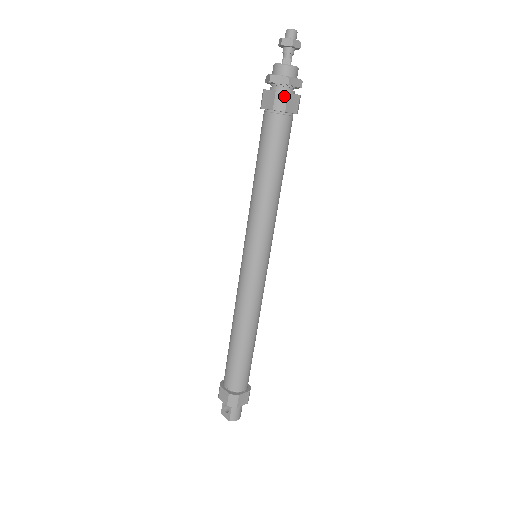
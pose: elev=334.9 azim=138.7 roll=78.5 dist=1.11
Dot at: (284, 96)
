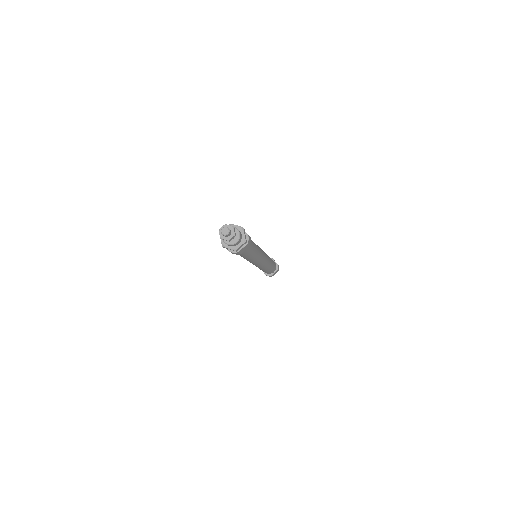
Dot at: (236, 253)
